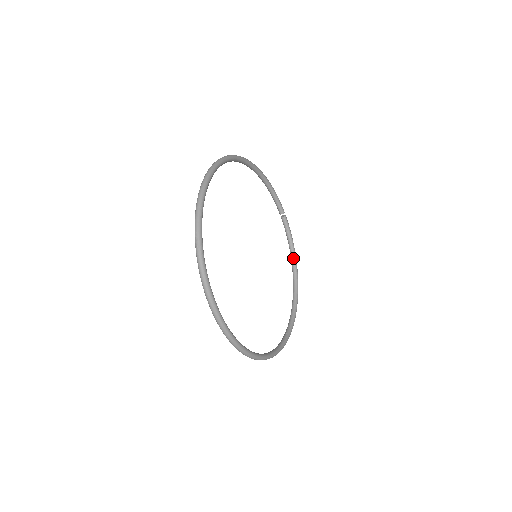
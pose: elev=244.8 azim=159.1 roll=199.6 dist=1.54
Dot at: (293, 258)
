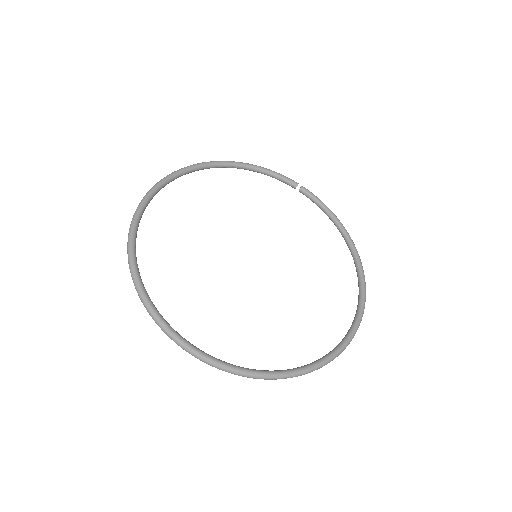
Dot at: (337, 226)
